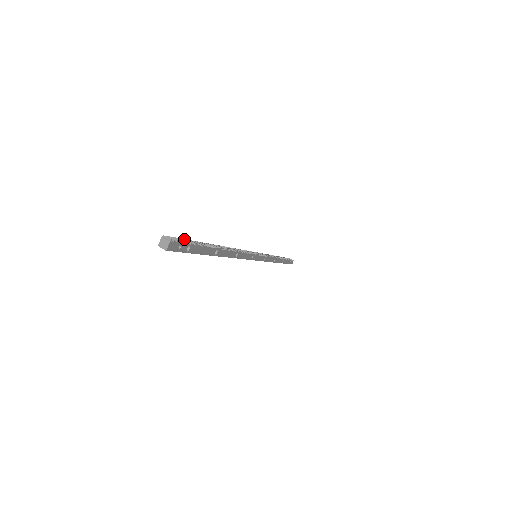
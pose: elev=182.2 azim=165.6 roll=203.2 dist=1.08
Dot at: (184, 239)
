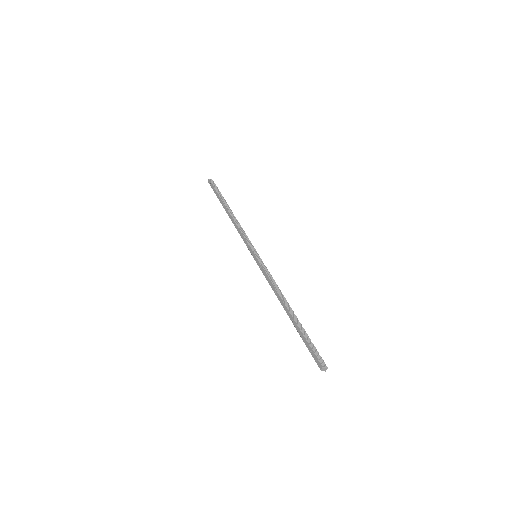
Dot at: (312, 348)
